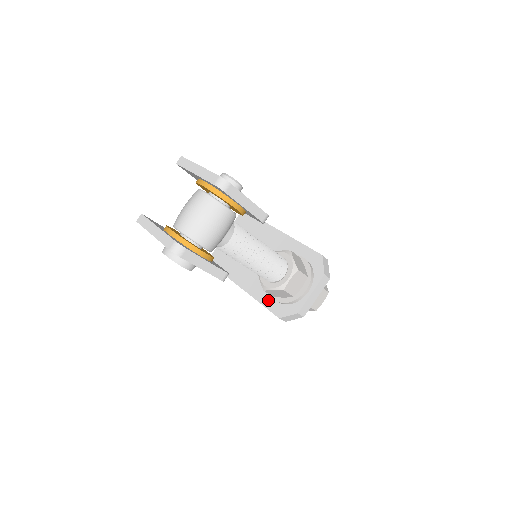
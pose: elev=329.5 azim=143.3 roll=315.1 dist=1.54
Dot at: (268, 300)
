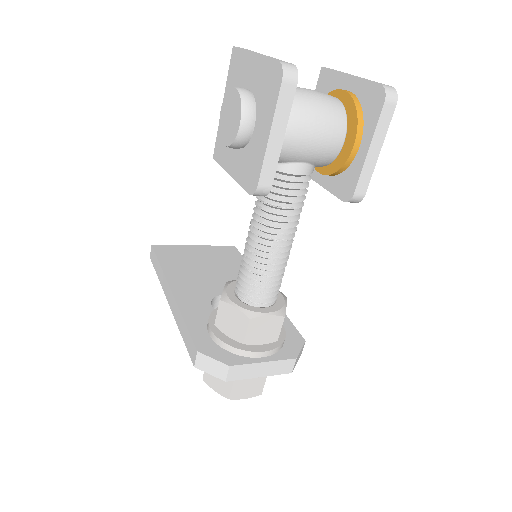
Dot at: (198, 325)
